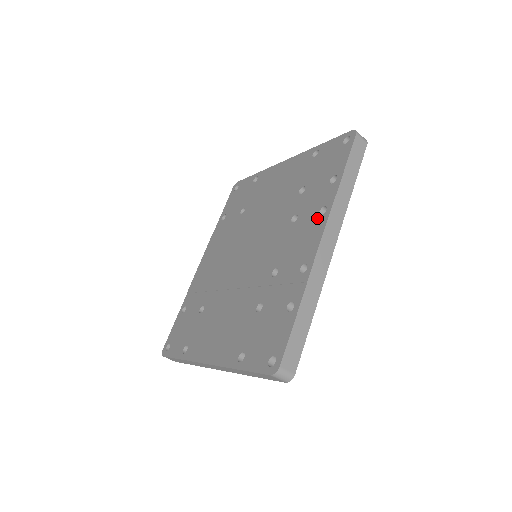
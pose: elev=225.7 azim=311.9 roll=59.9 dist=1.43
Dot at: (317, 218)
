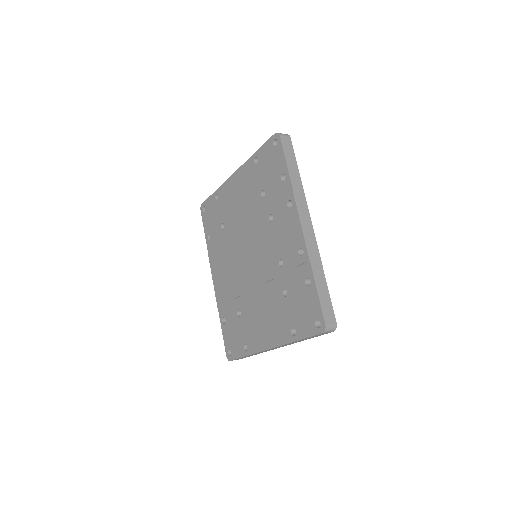
Dot at: (289, 211)
